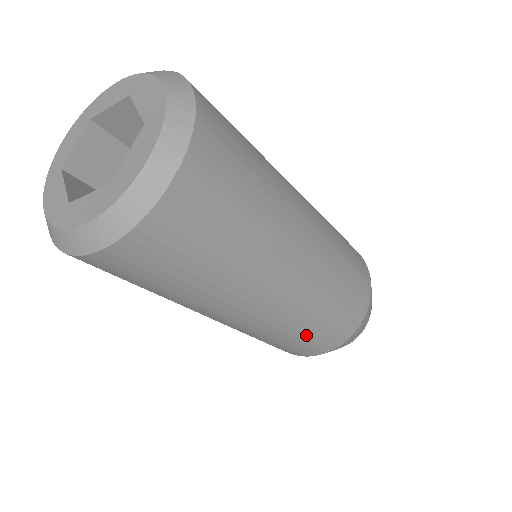
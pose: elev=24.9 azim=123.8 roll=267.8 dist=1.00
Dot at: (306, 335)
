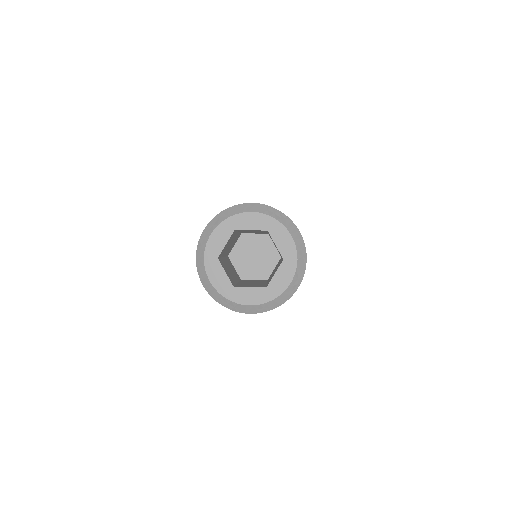
Dot at: occluded
